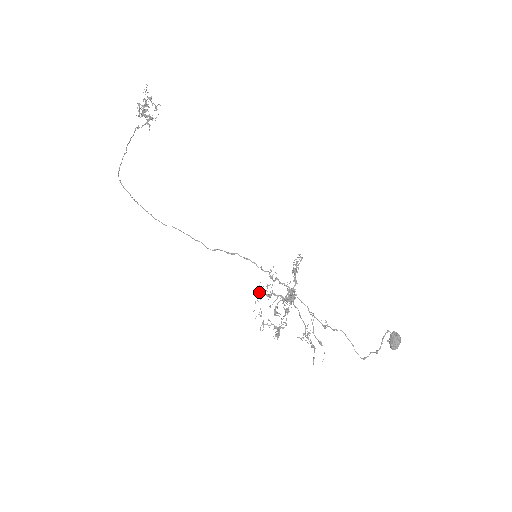
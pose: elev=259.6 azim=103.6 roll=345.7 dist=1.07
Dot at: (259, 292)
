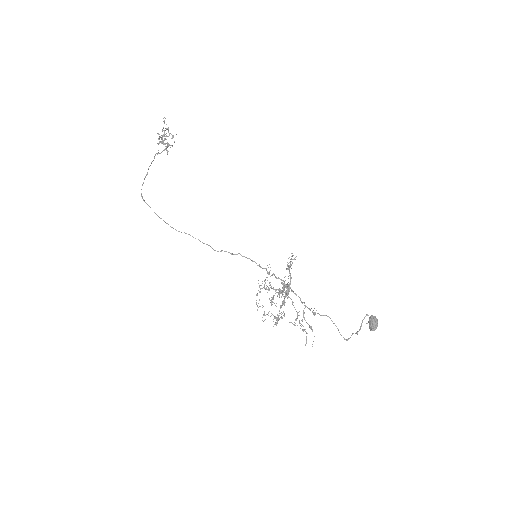
Dot at: (259, 286)
